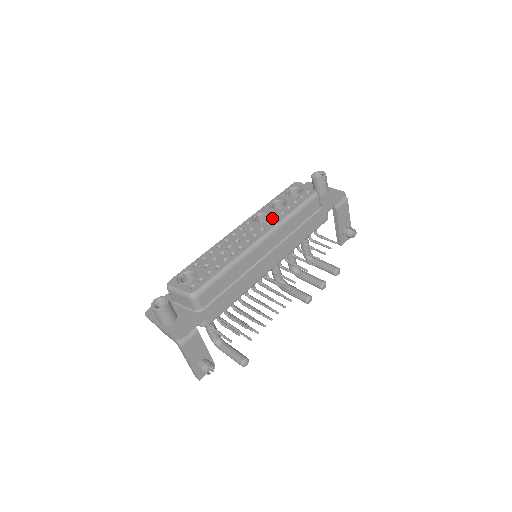
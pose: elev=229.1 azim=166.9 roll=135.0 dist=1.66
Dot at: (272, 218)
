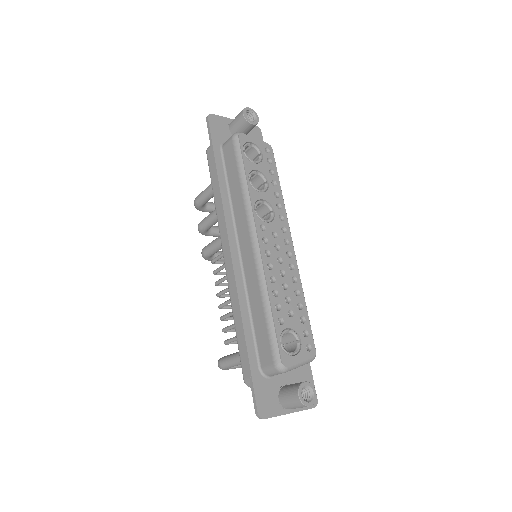
Dot at: (276, 207)
